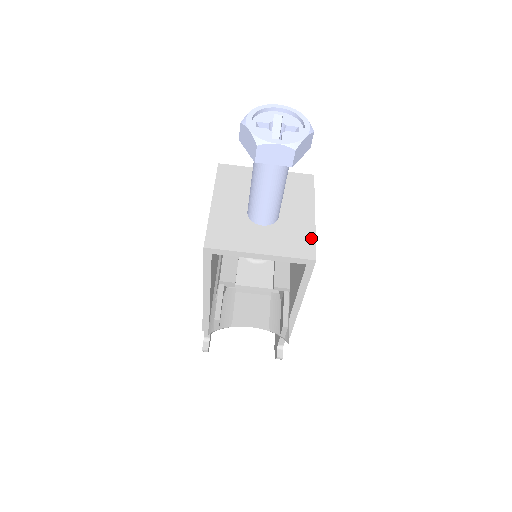
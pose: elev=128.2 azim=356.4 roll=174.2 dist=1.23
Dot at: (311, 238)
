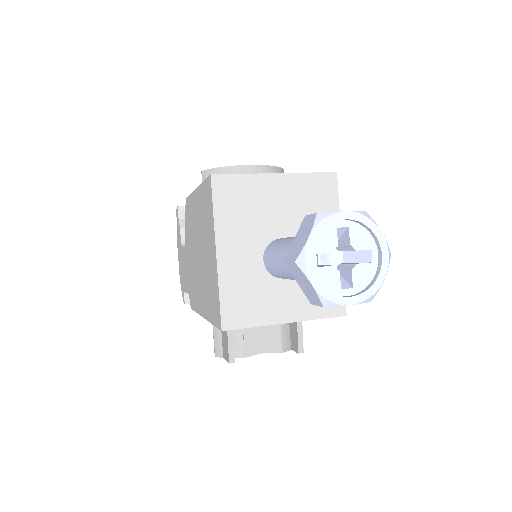
Dot at: occluded
